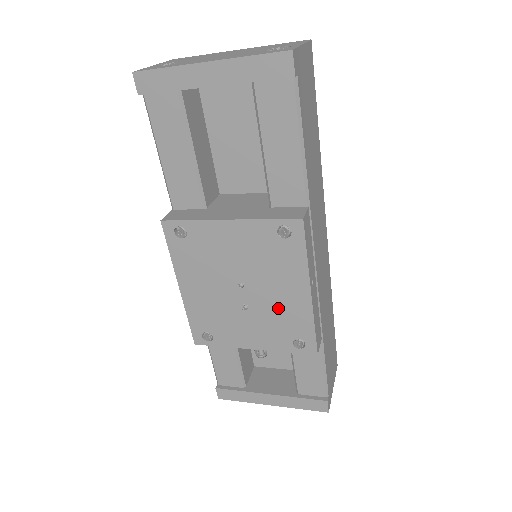
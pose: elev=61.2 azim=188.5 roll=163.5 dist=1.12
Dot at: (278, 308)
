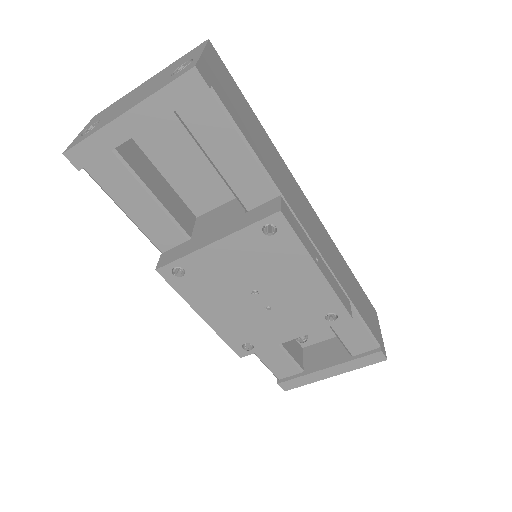
Dot at: (297, 296)
